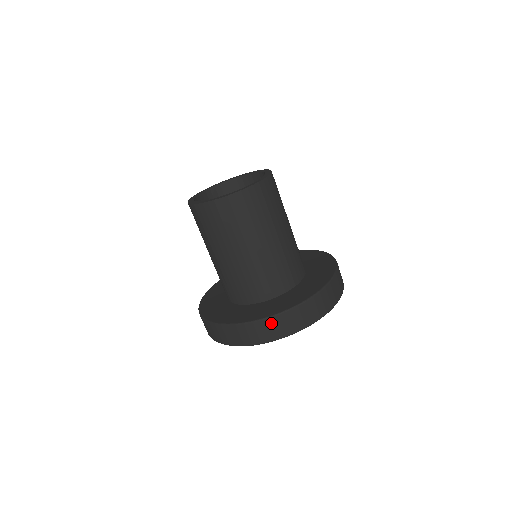
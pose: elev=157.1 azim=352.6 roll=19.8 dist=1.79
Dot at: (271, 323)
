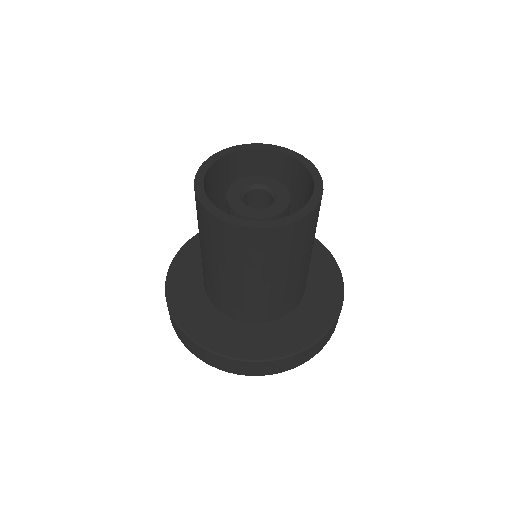
Dot at: (247, 365)
